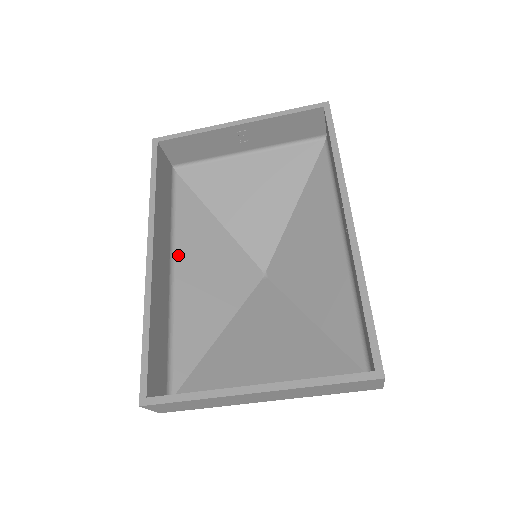
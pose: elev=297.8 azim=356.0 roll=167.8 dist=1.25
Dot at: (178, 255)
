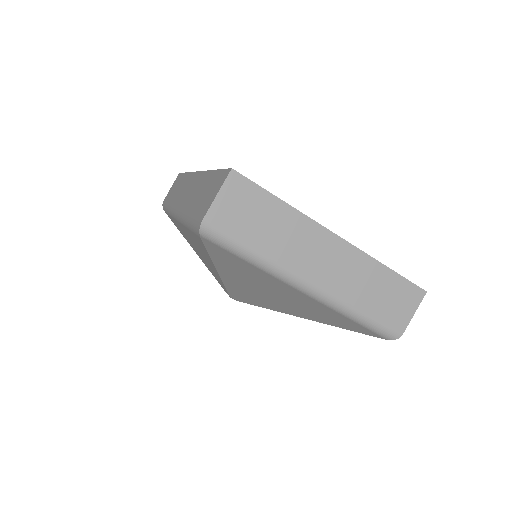
Dot at: occluded
